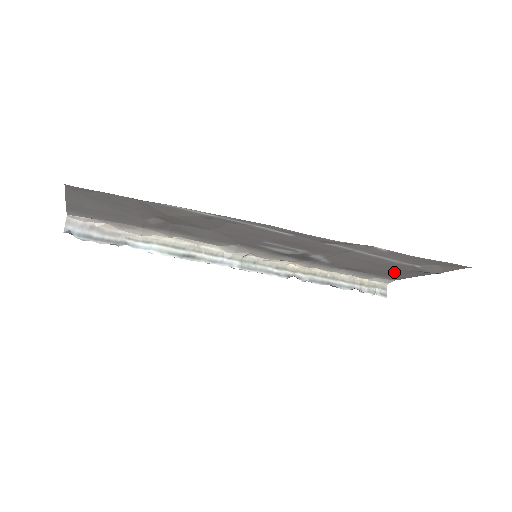
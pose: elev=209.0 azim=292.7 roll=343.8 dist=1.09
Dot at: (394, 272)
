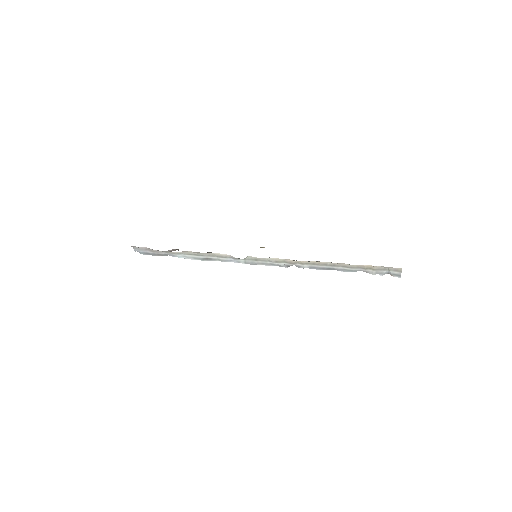
Dot at: occluded
